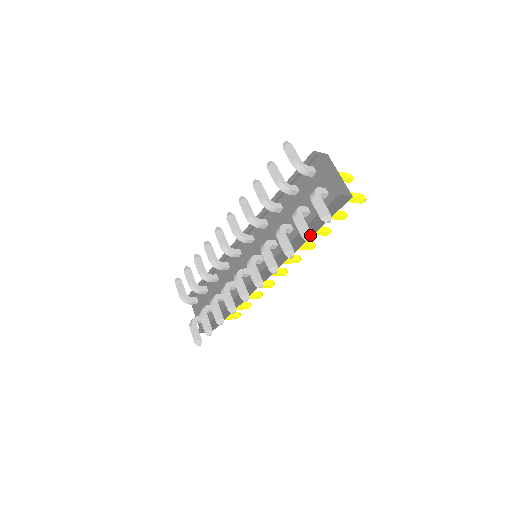
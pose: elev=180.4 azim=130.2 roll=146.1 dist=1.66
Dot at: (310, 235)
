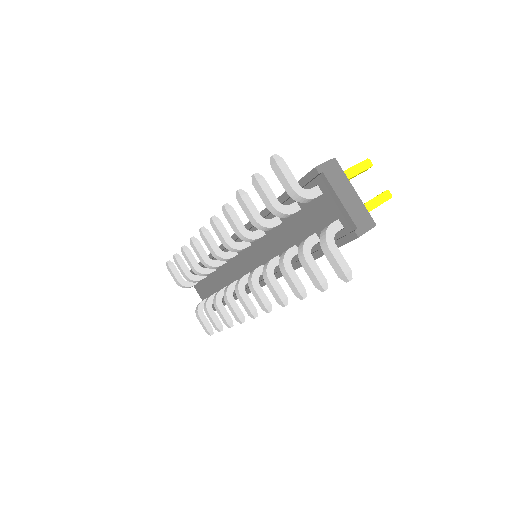
Dot at: (325, 284)
